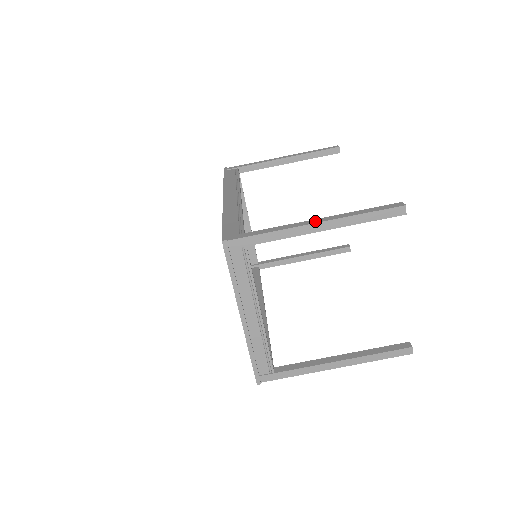
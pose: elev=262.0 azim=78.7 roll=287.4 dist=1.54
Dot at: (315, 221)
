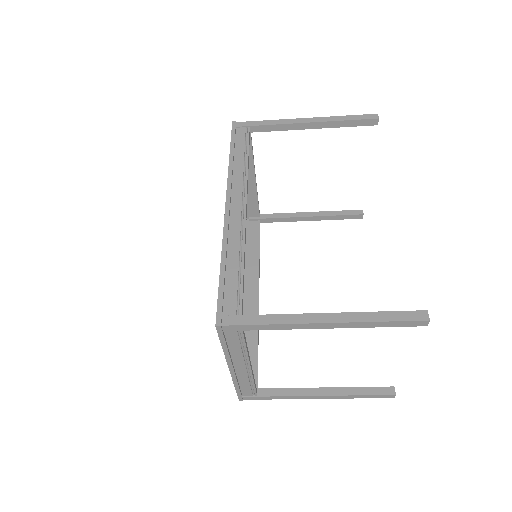
Dot at: (323, 319)
